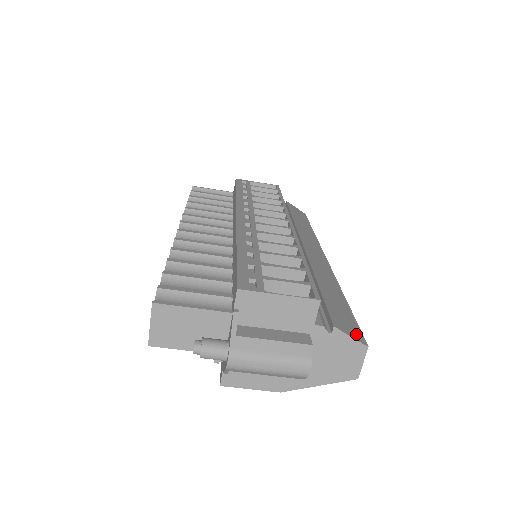
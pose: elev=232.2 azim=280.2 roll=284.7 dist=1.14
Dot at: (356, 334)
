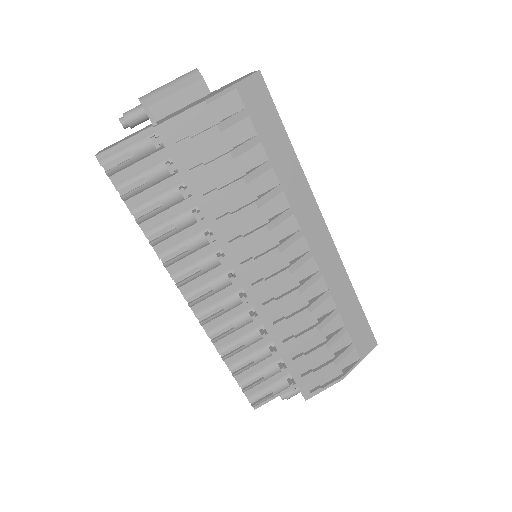
Dot at: occluded
